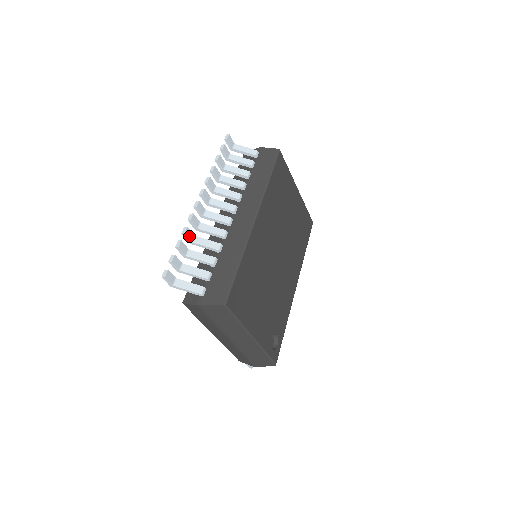
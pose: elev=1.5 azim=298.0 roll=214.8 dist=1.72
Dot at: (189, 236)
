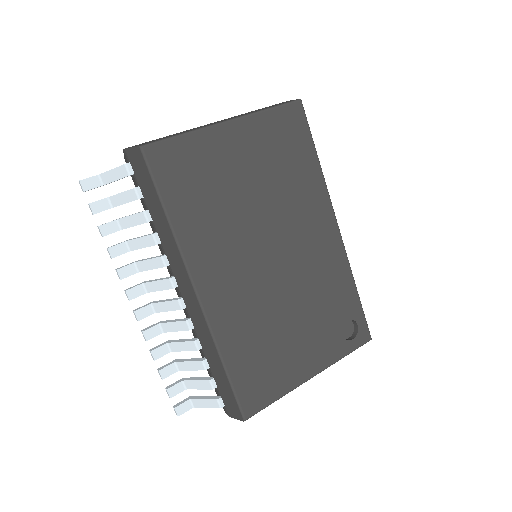
Dot at: (162, 353)
